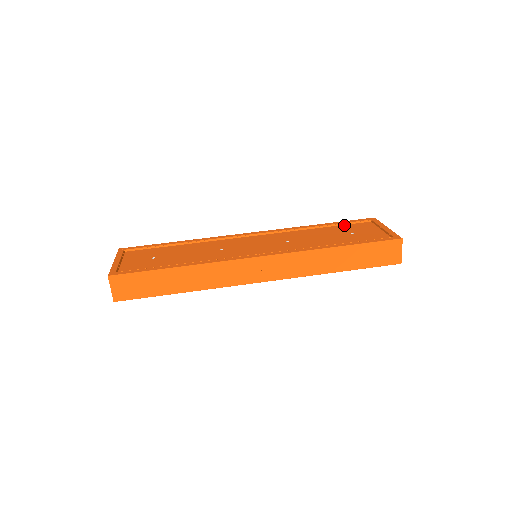
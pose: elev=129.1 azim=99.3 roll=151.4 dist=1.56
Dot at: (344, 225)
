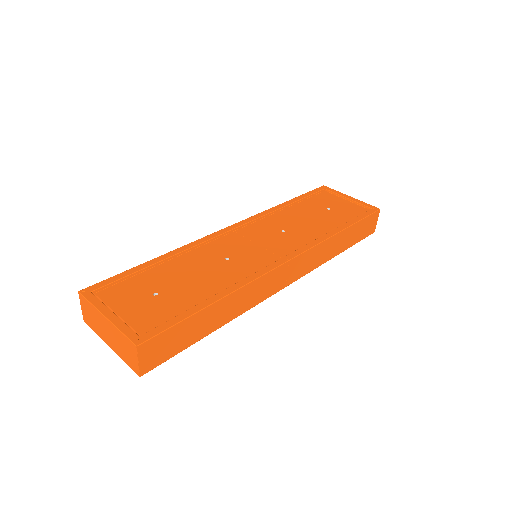
Dot at: (308, 199)
